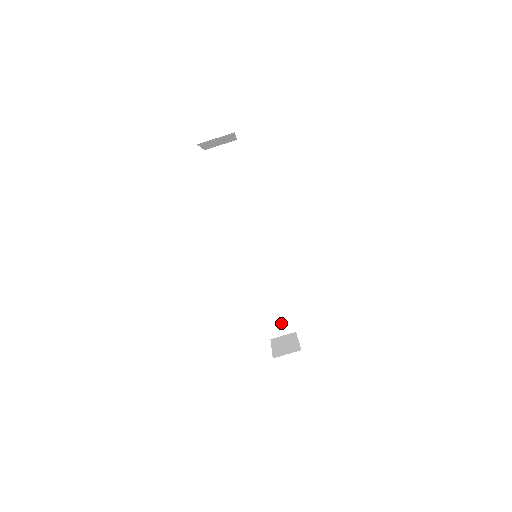
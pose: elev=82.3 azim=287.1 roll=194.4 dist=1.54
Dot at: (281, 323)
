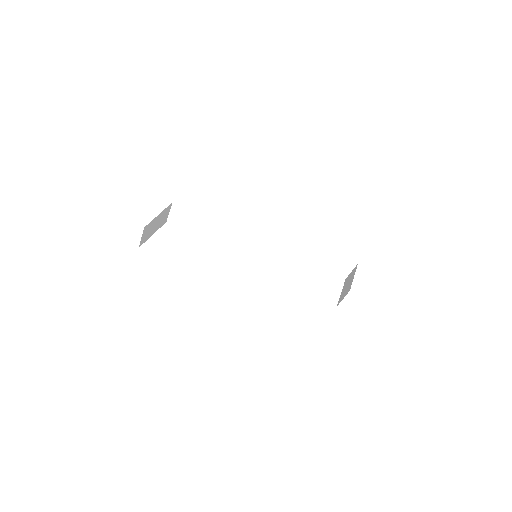
Dot at: (339, 266)
